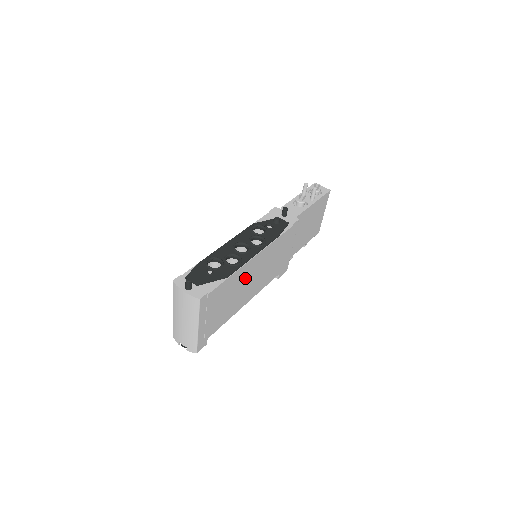
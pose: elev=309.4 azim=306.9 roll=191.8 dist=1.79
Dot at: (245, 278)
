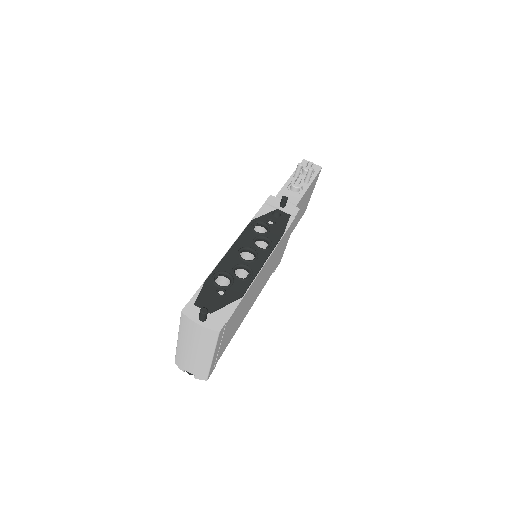
Dot at: (254, 288)
